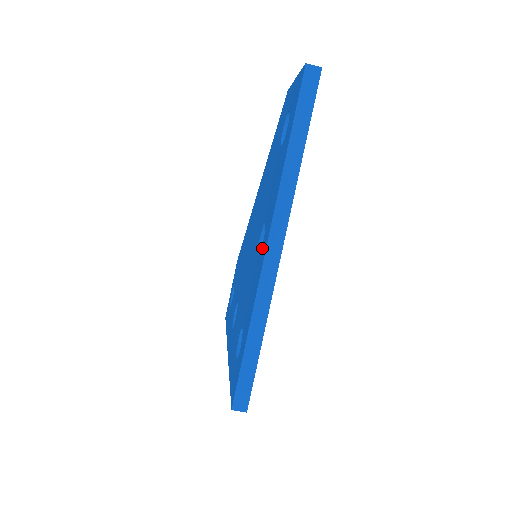
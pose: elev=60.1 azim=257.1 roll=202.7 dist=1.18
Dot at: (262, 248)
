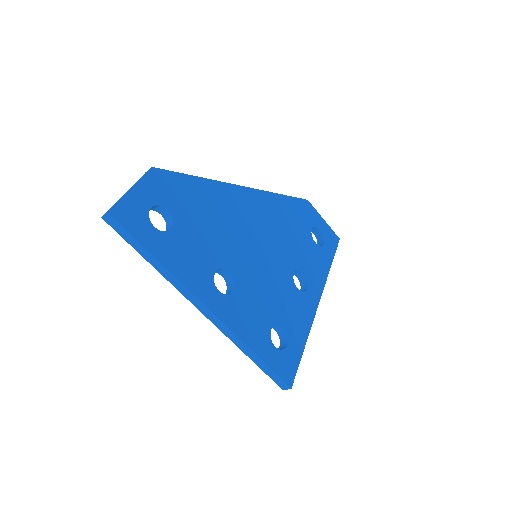
Dot at: occluded
